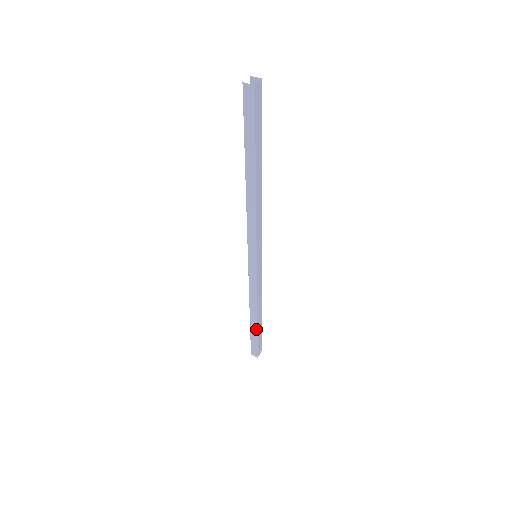
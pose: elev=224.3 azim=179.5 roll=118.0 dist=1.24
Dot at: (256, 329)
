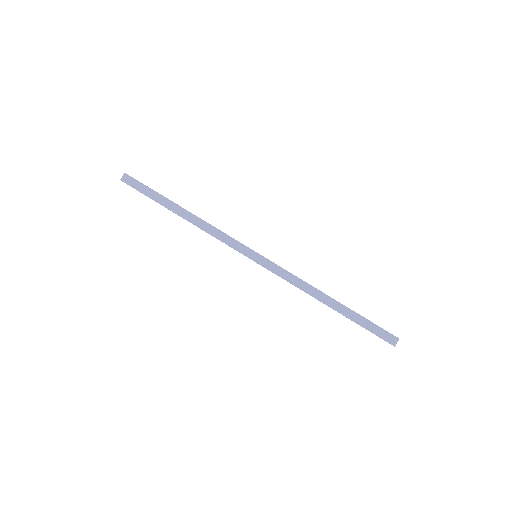
Dot at: (349, 310)
